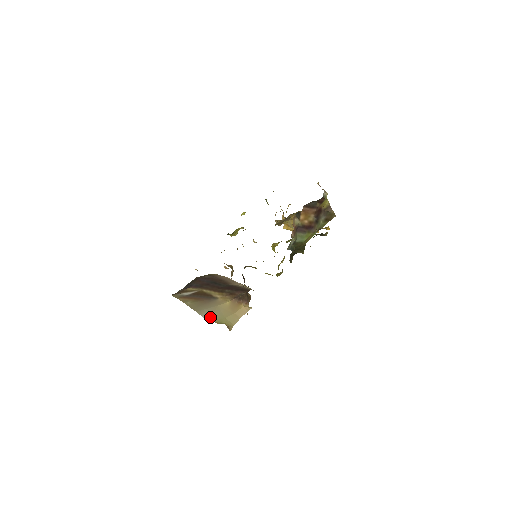
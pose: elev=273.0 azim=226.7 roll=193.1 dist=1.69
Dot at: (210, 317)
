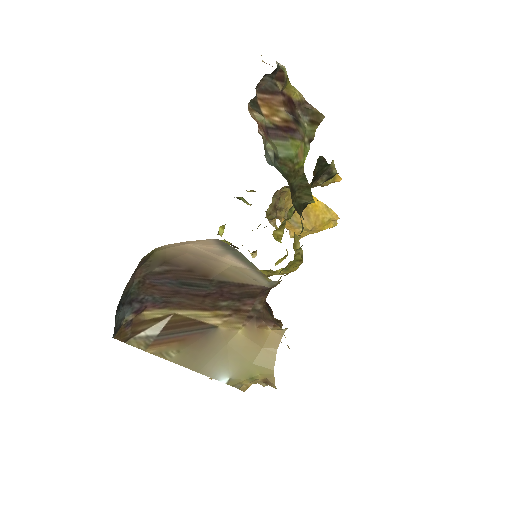
Dot at: (227, 374)
